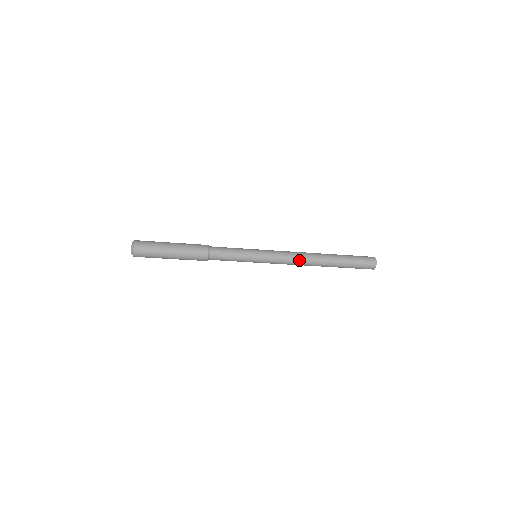
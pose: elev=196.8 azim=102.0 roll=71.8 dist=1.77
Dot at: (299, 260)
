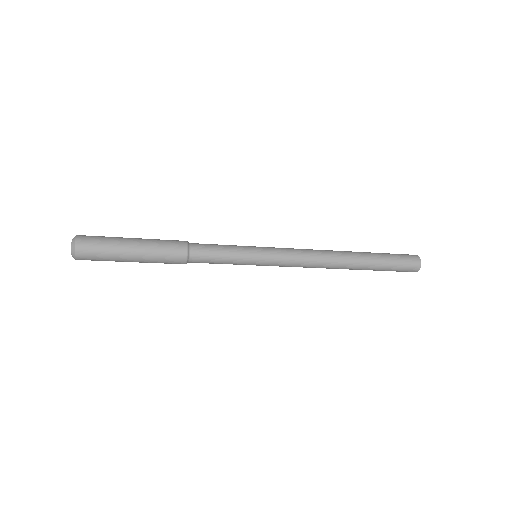
Dot at: (316, 253)
